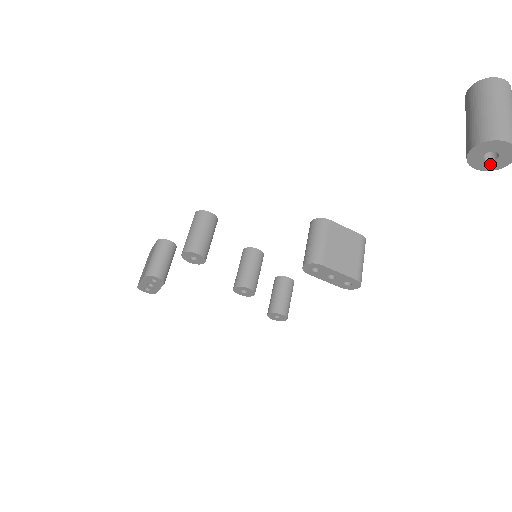
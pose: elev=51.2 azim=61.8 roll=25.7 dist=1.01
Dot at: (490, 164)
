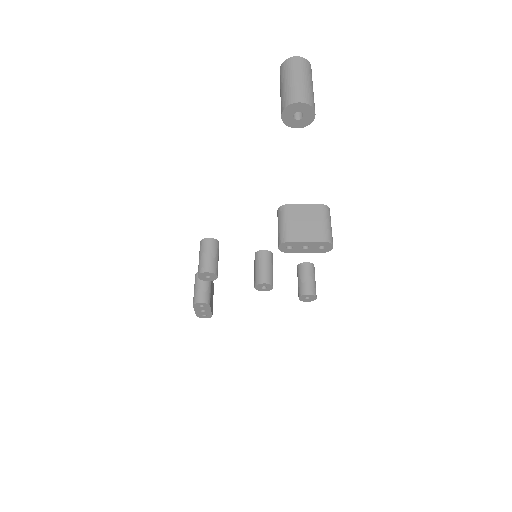
Dot at: (304, 120)
